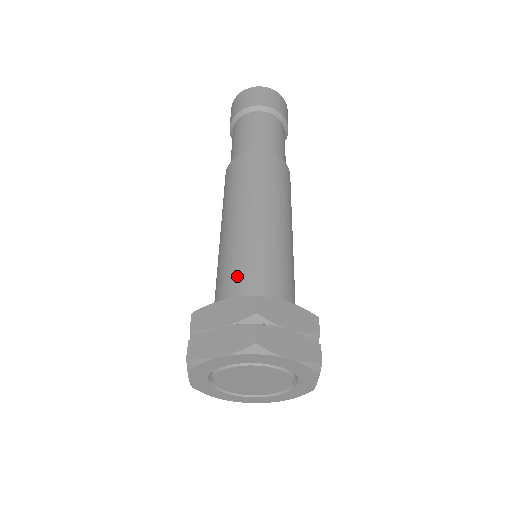
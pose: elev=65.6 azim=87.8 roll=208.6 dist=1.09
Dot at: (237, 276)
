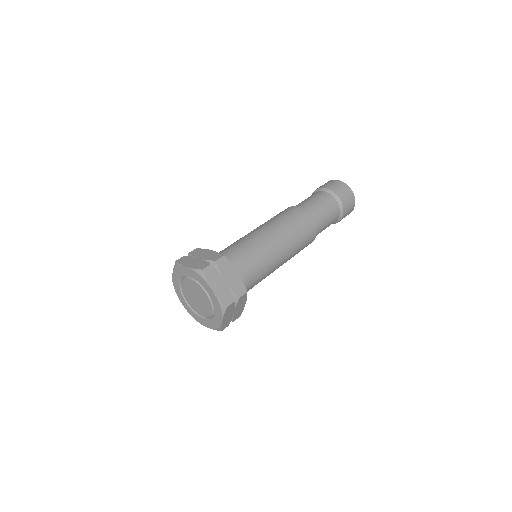
Dot at: (231, 250)
